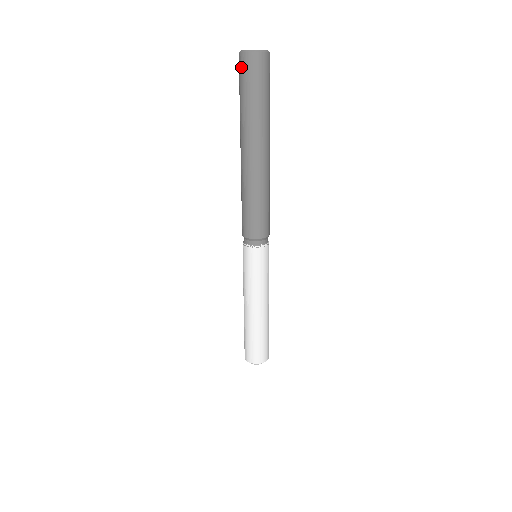
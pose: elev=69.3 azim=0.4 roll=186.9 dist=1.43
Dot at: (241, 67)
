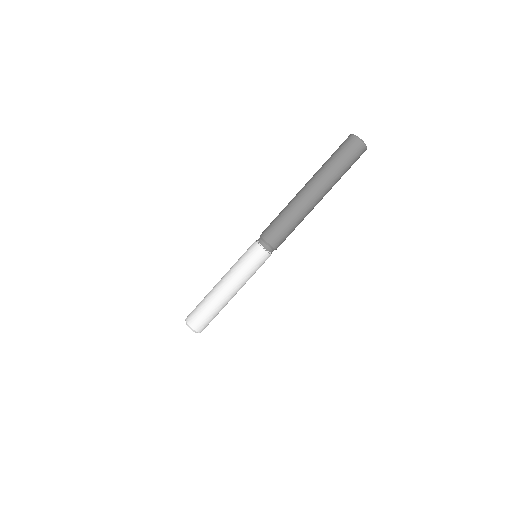
Dot at: occluded
